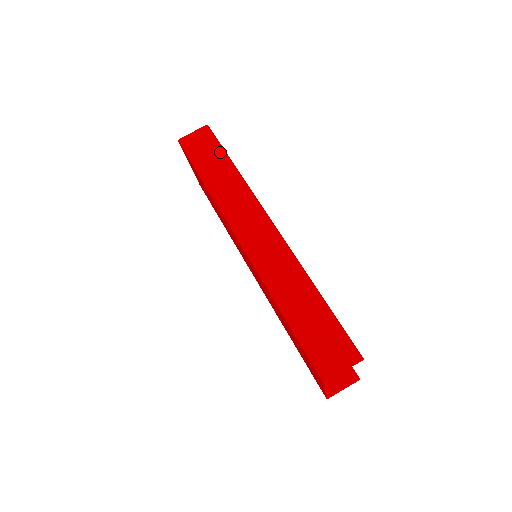
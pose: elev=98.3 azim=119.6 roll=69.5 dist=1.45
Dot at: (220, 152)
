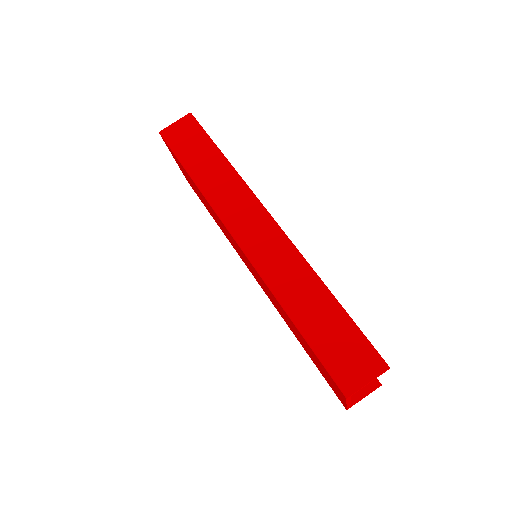
Dot at: (207, 142)
